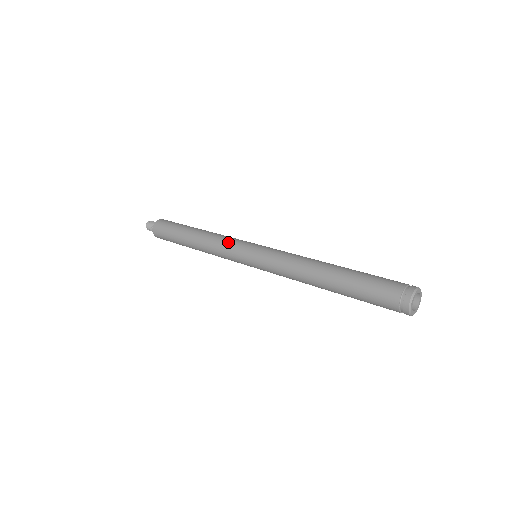
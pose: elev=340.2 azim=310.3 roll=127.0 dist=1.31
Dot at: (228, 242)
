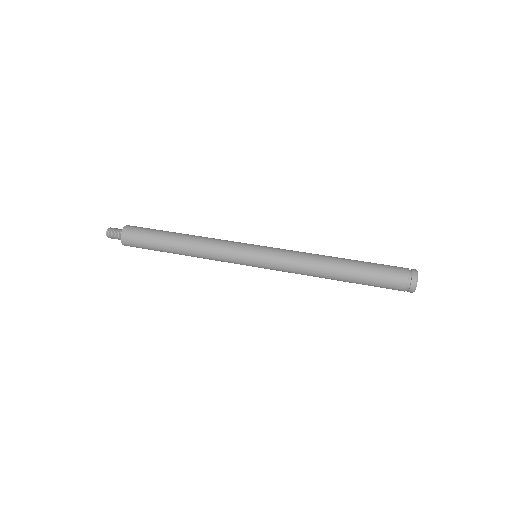
Dot at: (224, 255)
